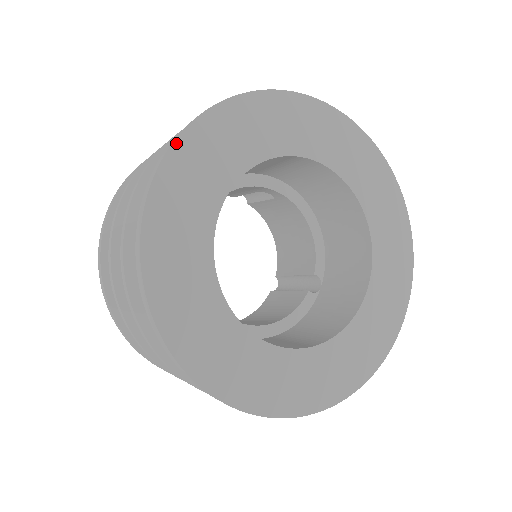
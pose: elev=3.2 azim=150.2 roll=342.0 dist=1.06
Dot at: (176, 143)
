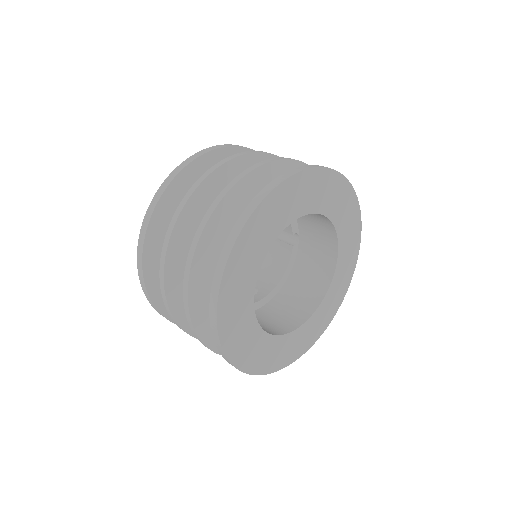
Dot at: (219, 305)
